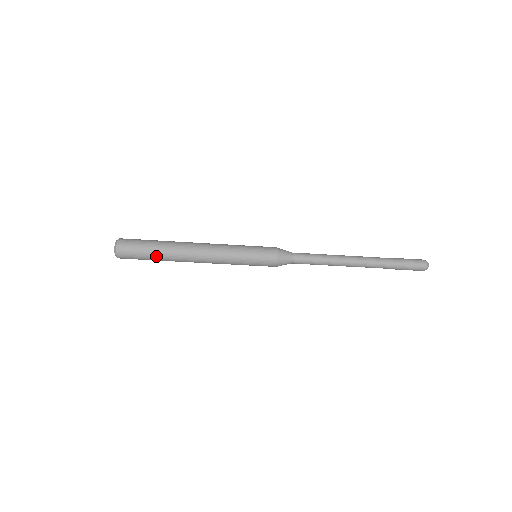
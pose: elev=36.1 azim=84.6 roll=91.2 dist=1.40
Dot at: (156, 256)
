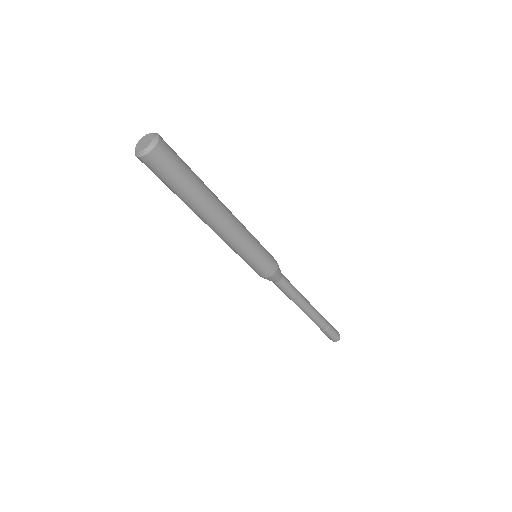
Dot at: (182, 193)
